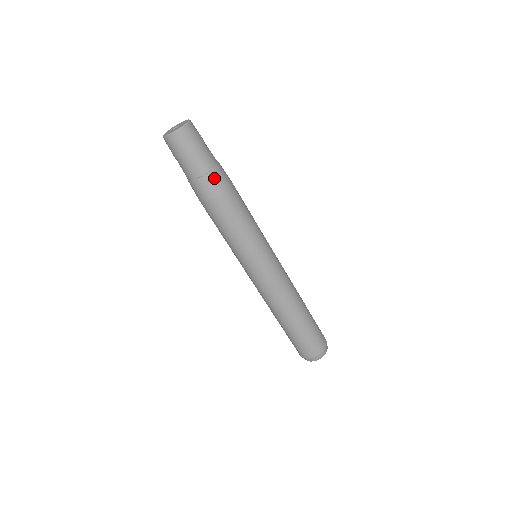
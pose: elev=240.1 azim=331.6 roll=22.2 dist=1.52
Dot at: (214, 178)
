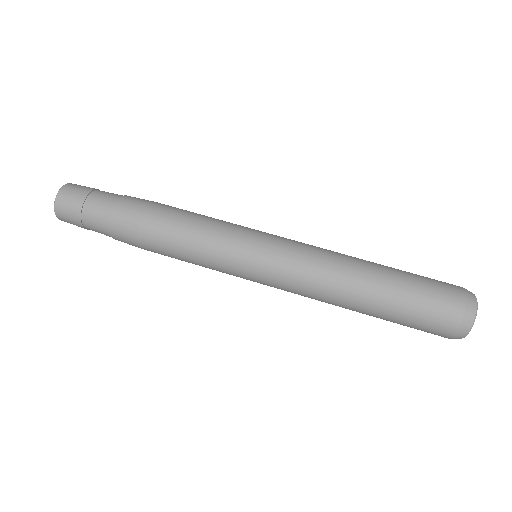
Dot at: (130, 200)
